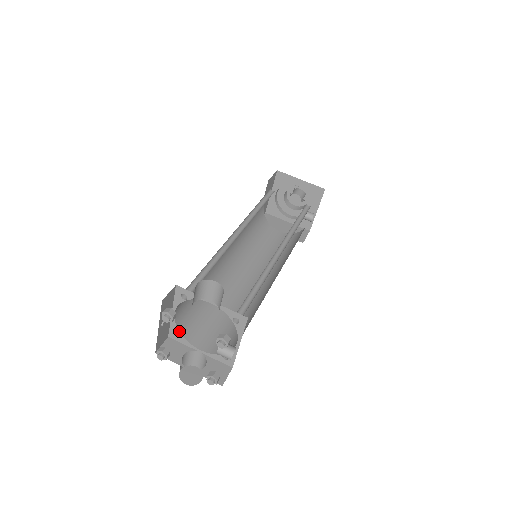
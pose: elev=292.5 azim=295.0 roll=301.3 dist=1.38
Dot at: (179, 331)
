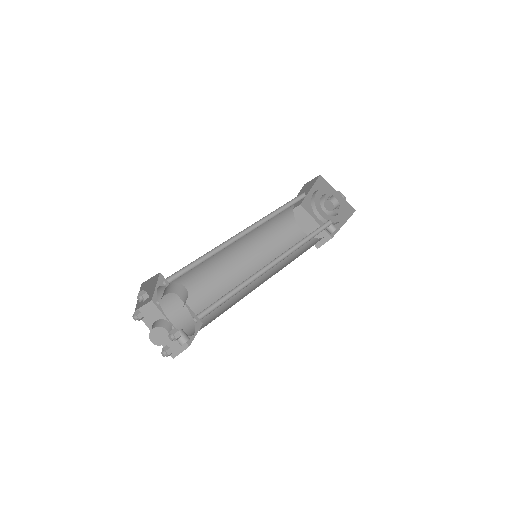
Dot at: (159, 301)
